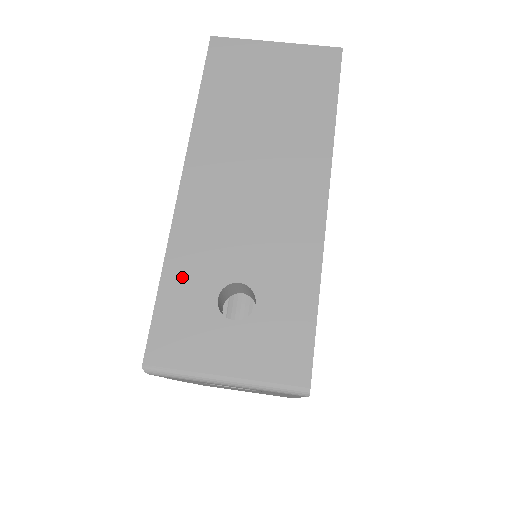
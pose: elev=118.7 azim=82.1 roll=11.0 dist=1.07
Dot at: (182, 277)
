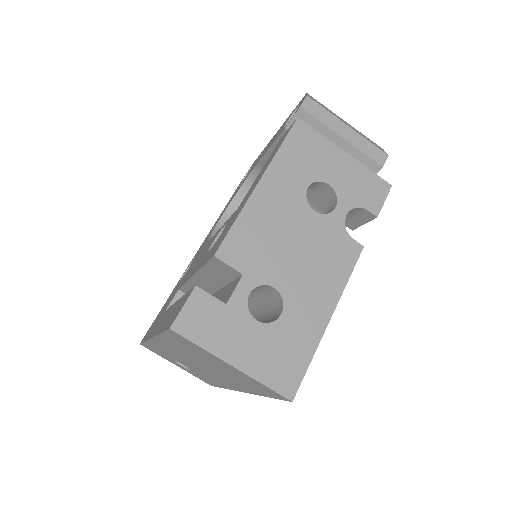
Dot at: (155, 349)
